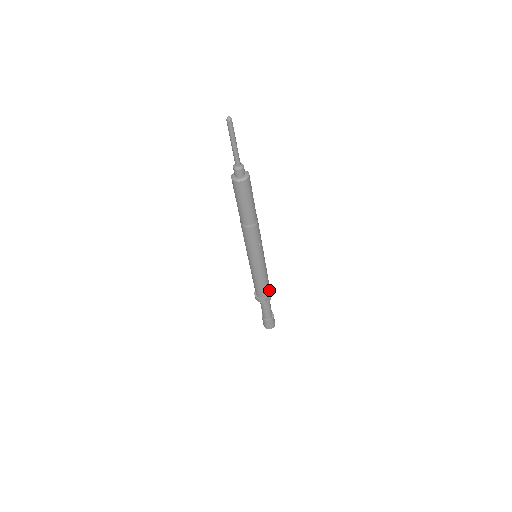
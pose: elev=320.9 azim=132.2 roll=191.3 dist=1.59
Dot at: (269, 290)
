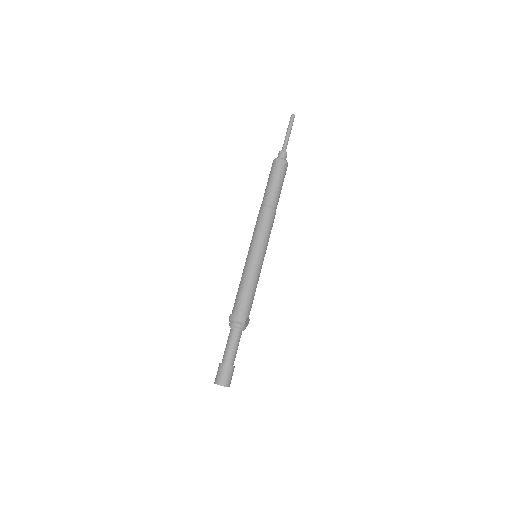
Dot at: occluded
